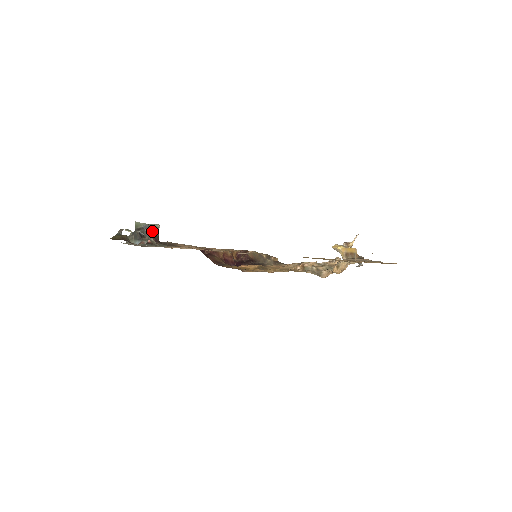
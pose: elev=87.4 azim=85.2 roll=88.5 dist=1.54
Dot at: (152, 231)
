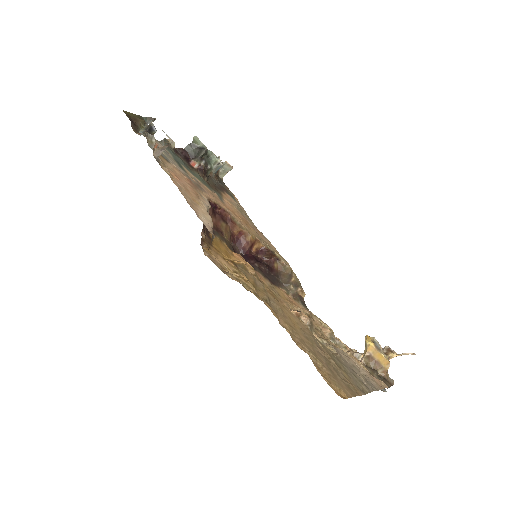
Dot at: (207, 159)
